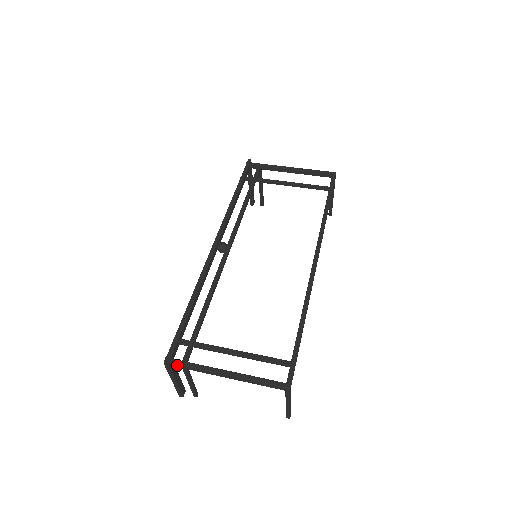
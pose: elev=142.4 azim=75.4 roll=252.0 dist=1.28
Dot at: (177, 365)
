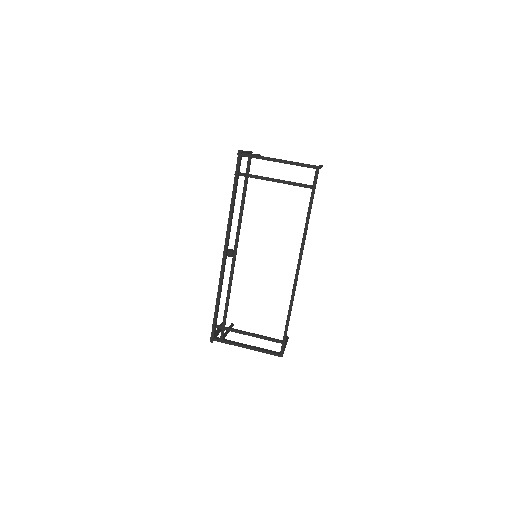
Dot at: (218, 341)
